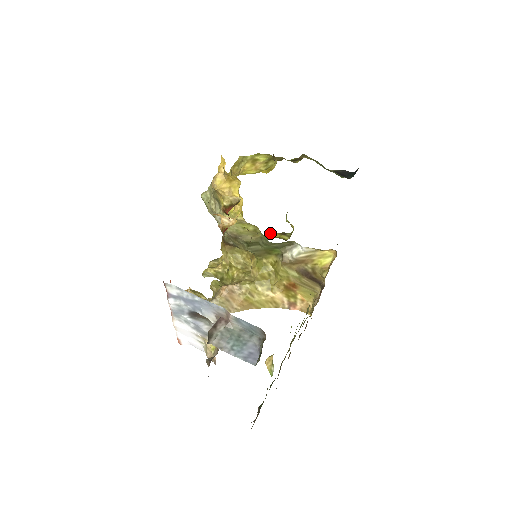
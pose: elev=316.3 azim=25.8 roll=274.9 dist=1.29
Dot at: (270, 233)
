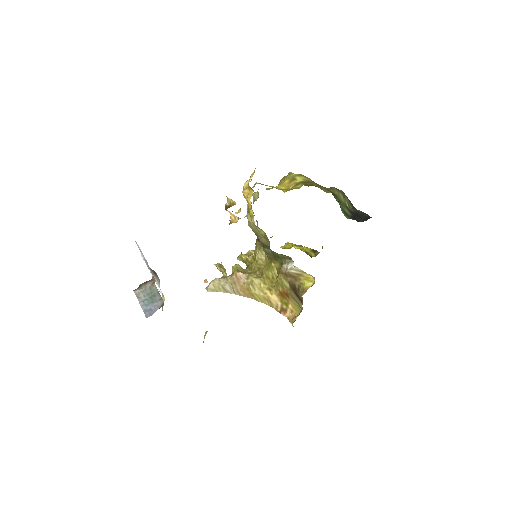
Dot at: occluded
